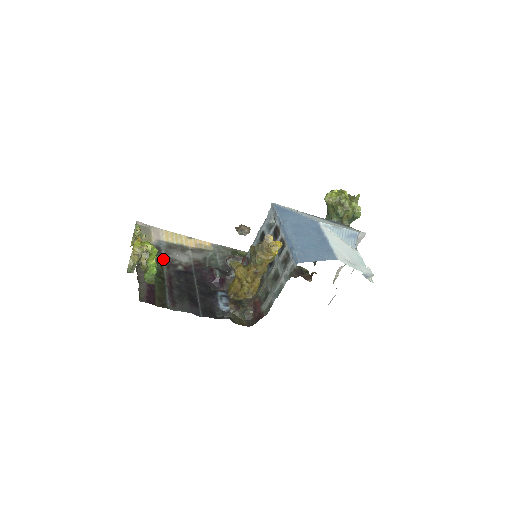
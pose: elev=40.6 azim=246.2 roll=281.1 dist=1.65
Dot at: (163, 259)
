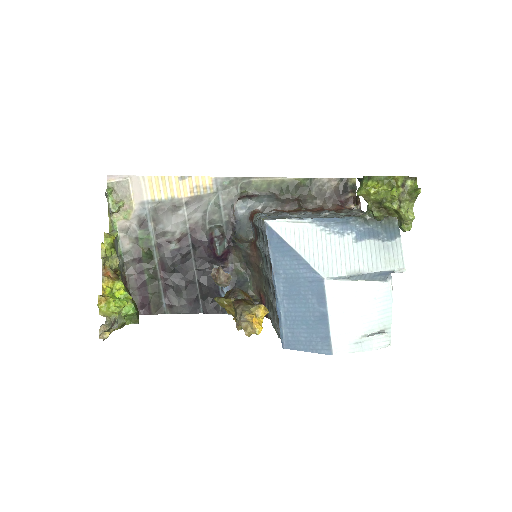
Dot at: (151, 237)
